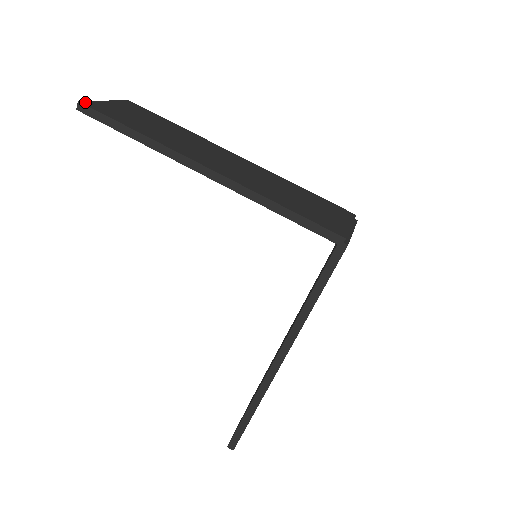
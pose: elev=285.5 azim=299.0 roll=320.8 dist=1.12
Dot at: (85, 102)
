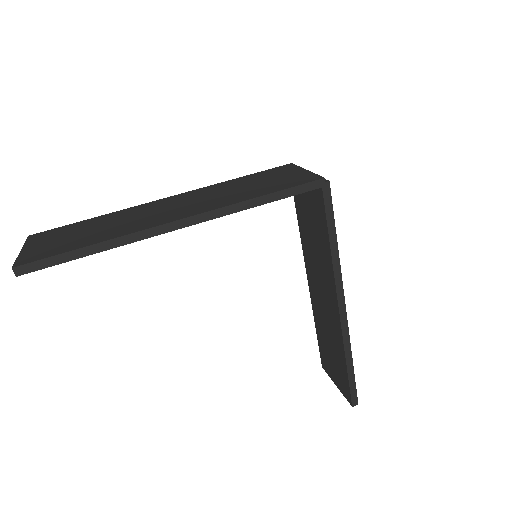
Dot at: (17, 264)
